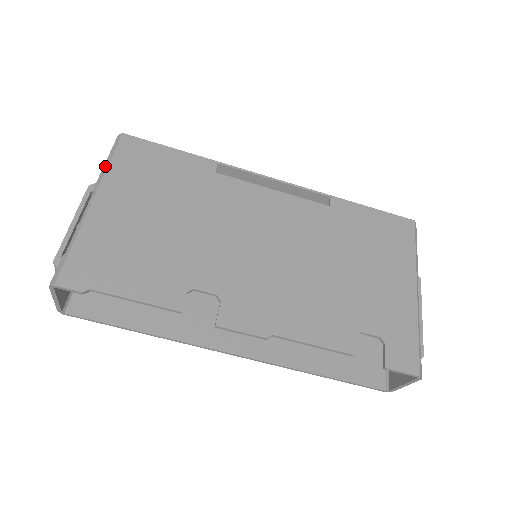
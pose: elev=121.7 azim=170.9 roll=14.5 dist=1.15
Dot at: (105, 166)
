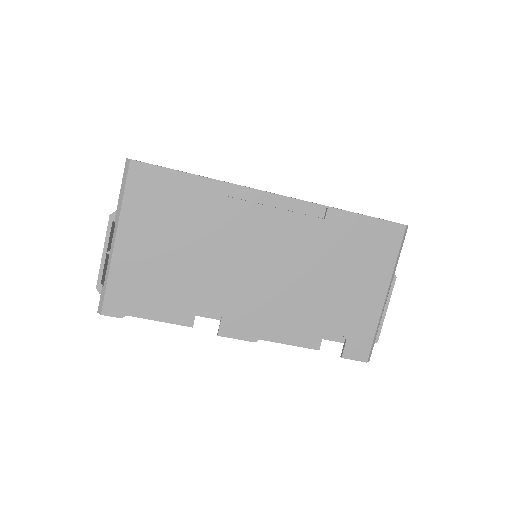
Dot at: (120, 199)
